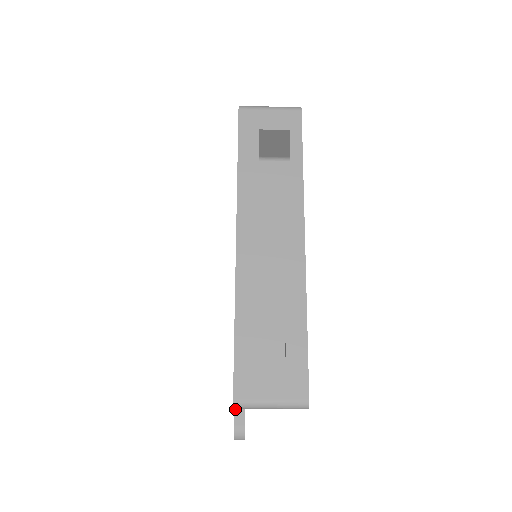
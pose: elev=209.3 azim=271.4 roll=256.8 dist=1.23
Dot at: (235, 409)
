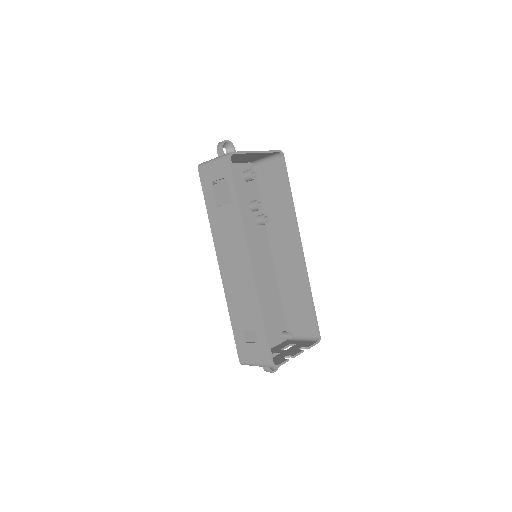
Dot at: occluded
